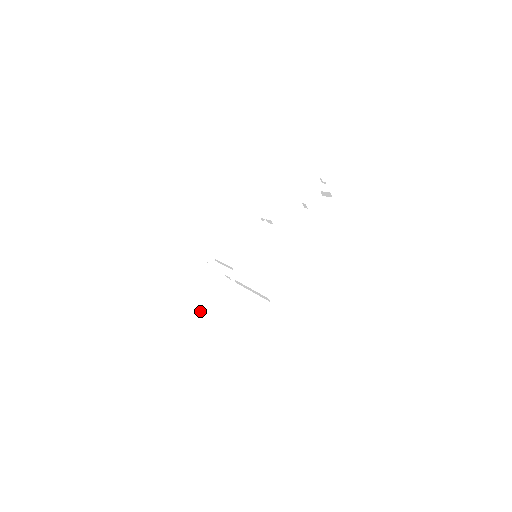
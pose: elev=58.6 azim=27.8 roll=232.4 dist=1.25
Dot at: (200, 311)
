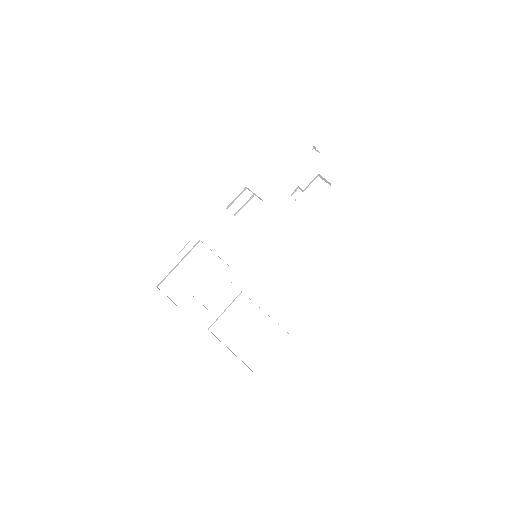
Dot at: (211, 325)
